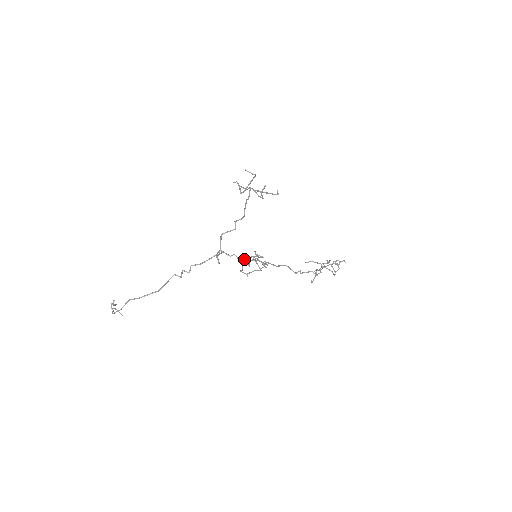
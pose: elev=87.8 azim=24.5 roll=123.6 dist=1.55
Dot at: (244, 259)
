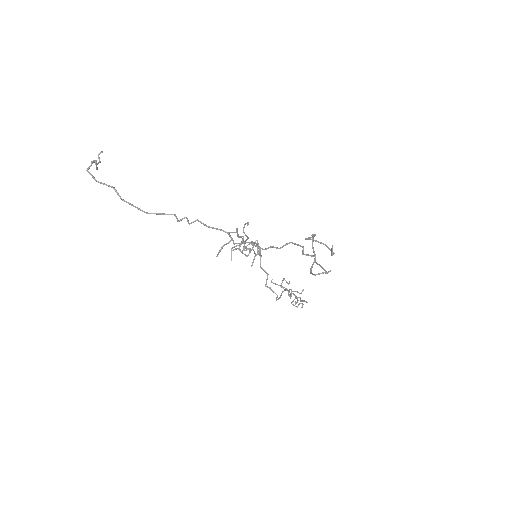
Dot at: (247, 239)
